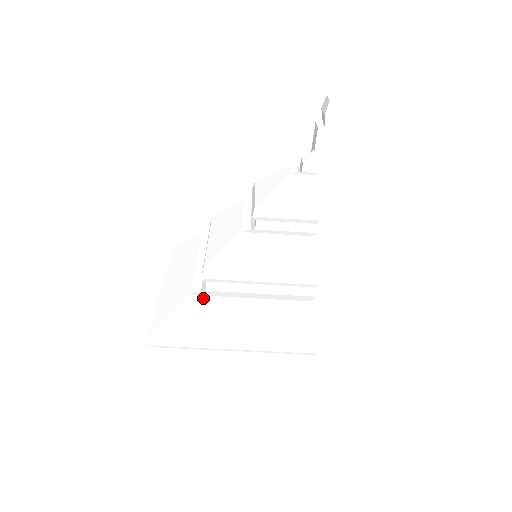
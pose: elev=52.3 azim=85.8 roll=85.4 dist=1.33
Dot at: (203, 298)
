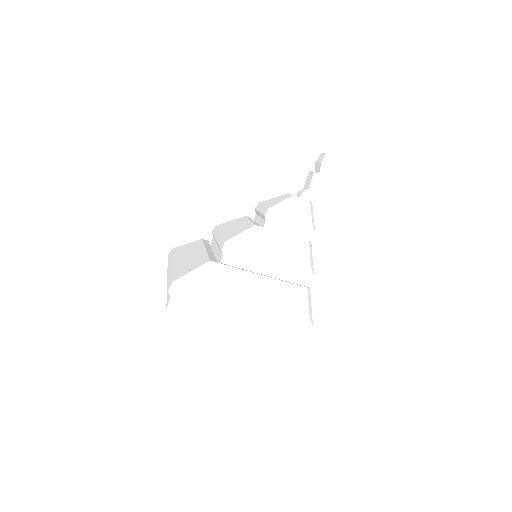
Dot at: (221, 265)
